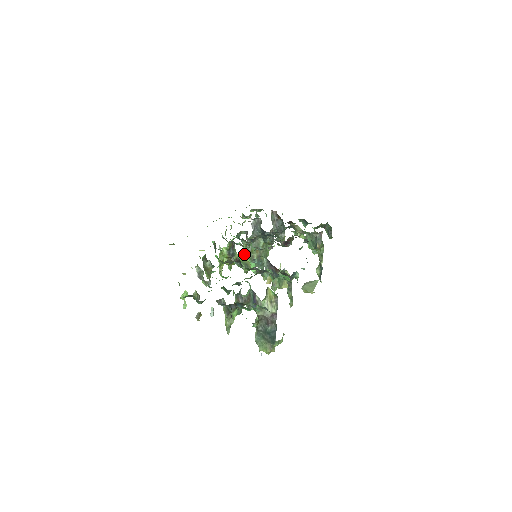
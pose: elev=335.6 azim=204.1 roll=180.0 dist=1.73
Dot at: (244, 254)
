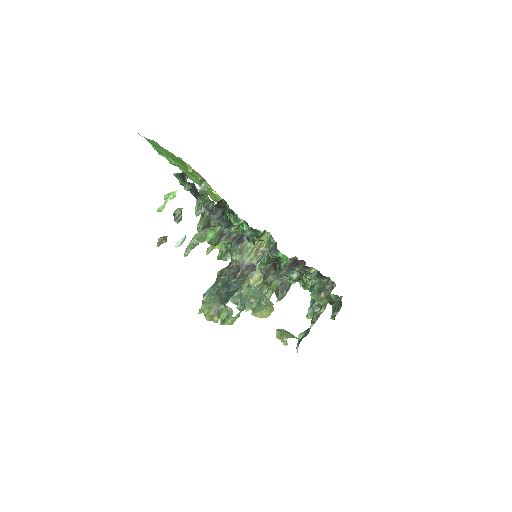
Dot at: occluded
